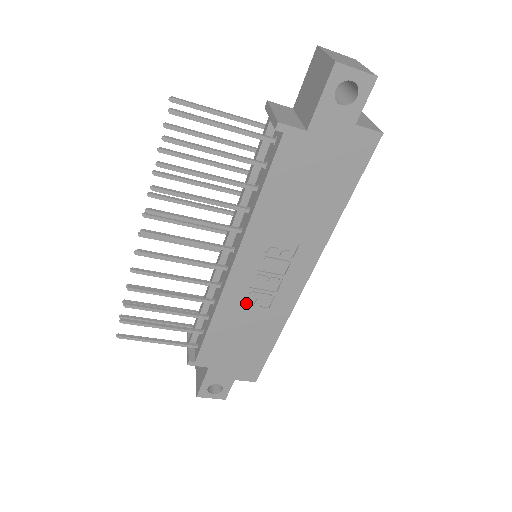
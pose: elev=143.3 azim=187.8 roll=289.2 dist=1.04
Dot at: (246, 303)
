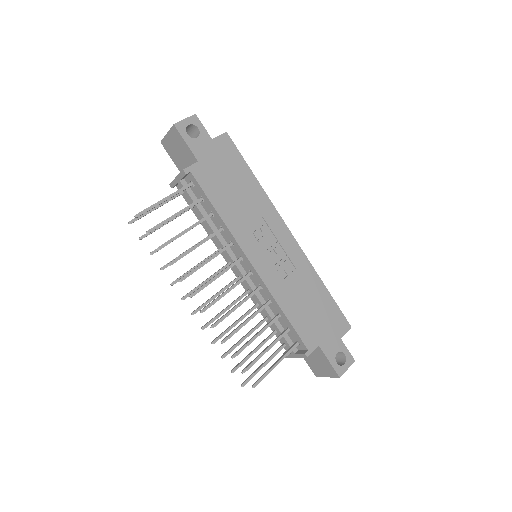
Dot at: (283, 279)
